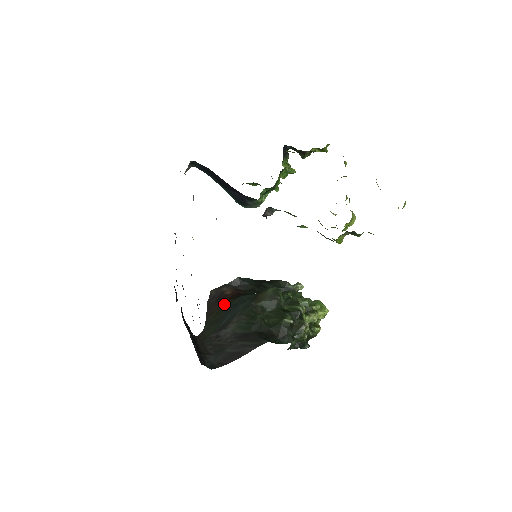
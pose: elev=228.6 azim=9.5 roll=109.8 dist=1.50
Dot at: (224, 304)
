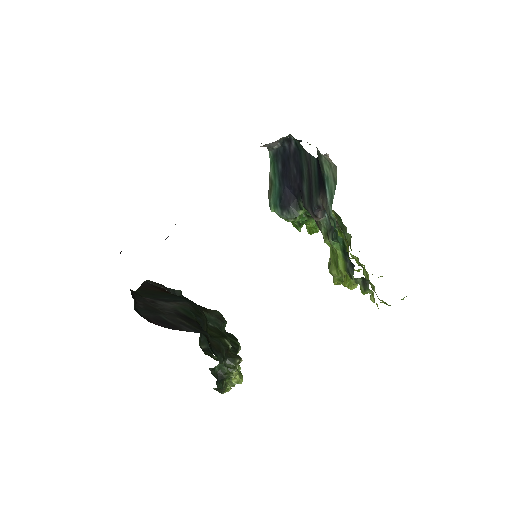
Dot at: occluded
